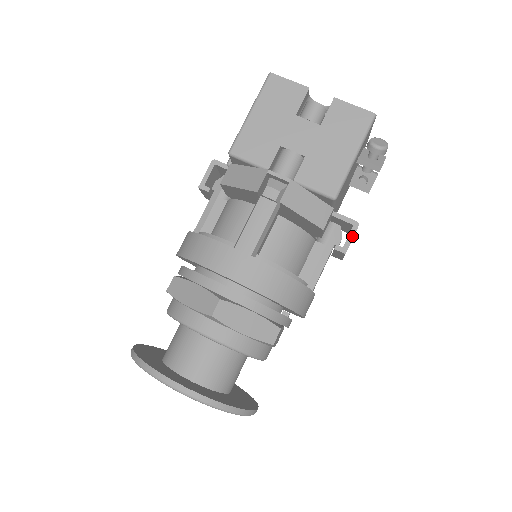
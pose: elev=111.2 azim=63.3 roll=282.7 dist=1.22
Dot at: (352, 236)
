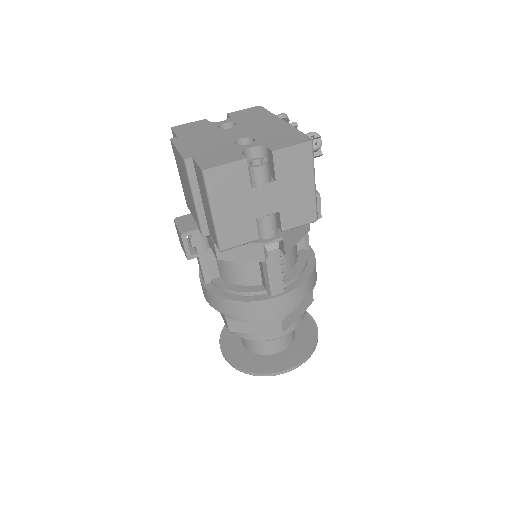
Dot at: (320, 204)
